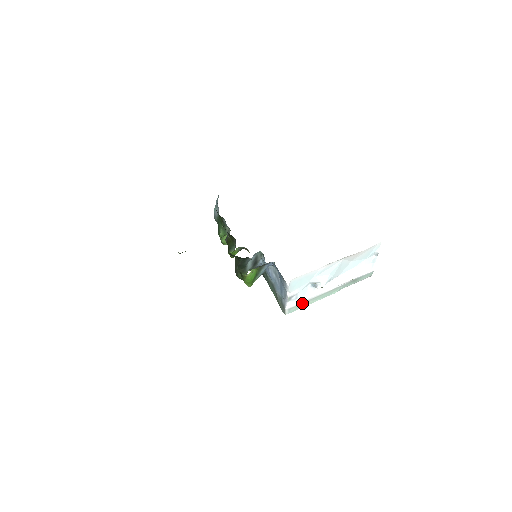
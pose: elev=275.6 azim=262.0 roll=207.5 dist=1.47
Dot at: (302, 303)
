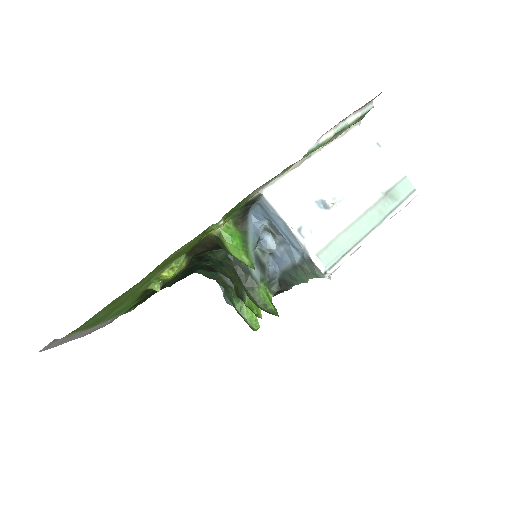
Dot at: (331, 242)
